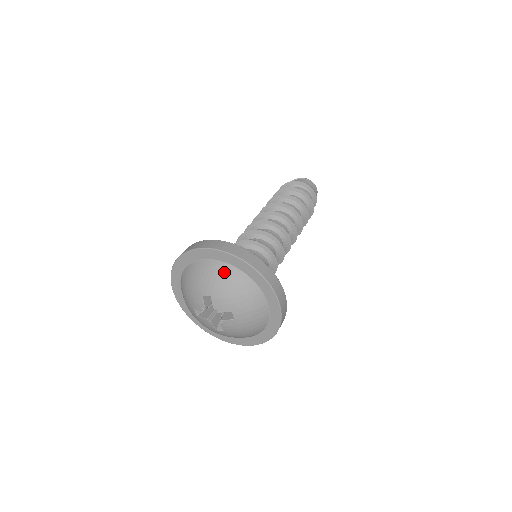
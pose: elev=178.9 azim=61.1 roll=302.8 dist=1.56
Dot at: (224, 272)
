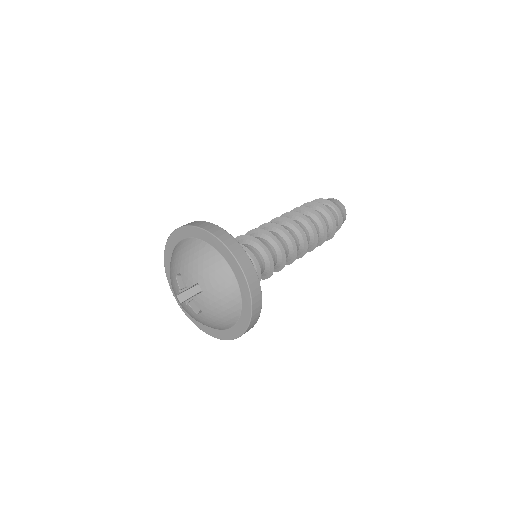
Dot at: (188, 246)
